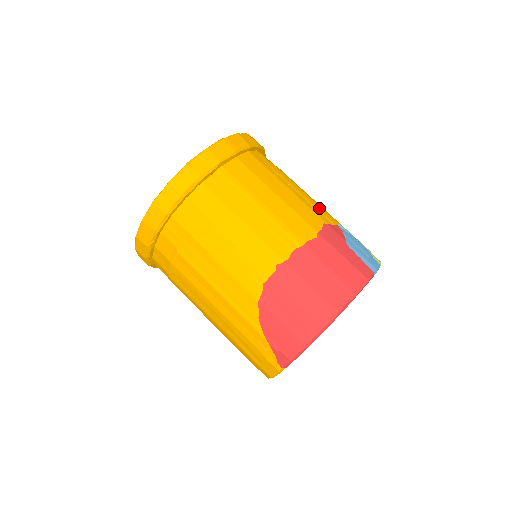
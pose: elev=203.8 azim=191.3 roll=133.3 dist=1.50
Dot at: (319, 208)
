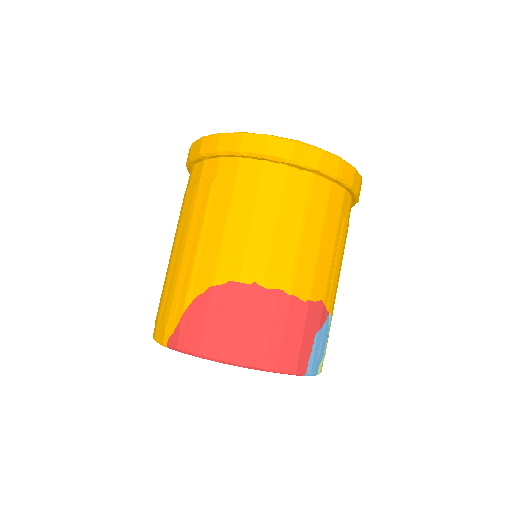
Dot at: (334, 286)
